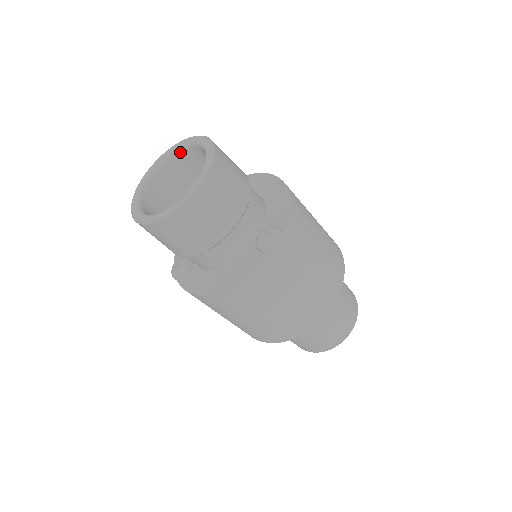
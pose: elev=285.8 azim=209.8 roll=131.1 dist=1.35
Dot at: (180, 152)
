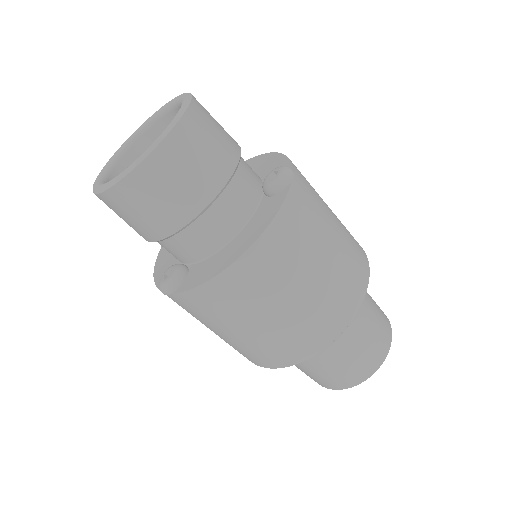
Dot at: (139, 138)
